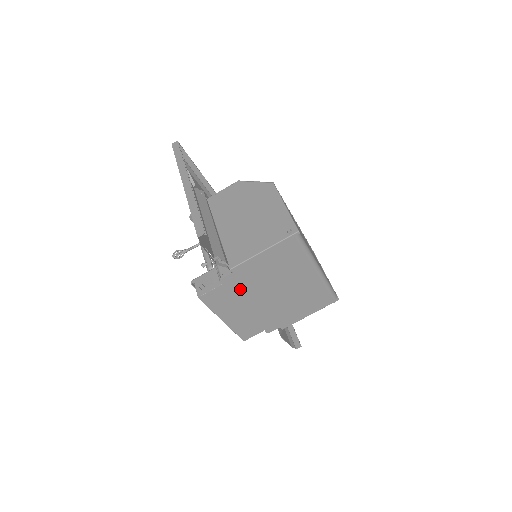
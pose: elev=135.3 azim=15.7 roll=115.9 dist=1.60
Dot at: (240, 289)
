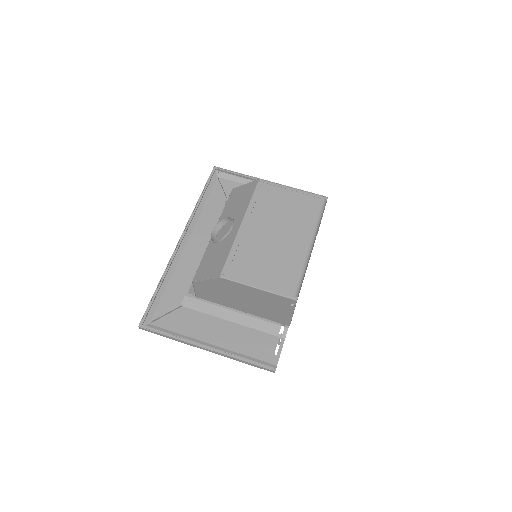
Dot at: occluded
